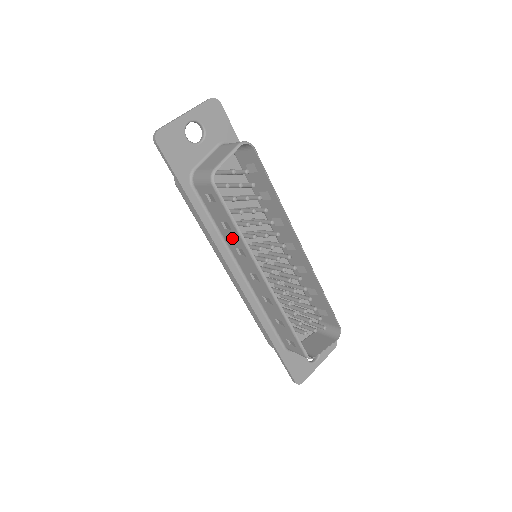
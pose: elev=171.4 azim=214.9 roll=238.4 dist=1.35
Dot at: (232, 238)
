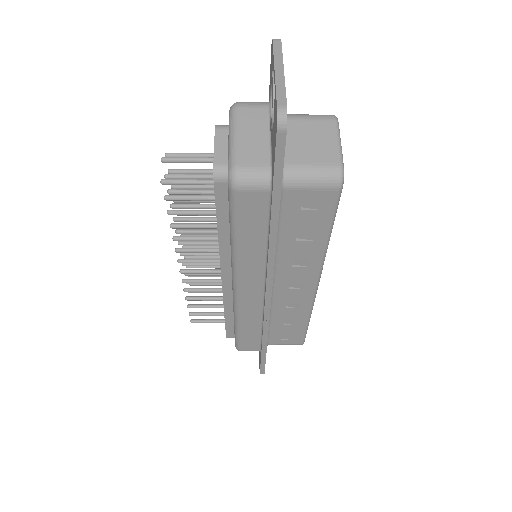
Dot at: (301, 249)
